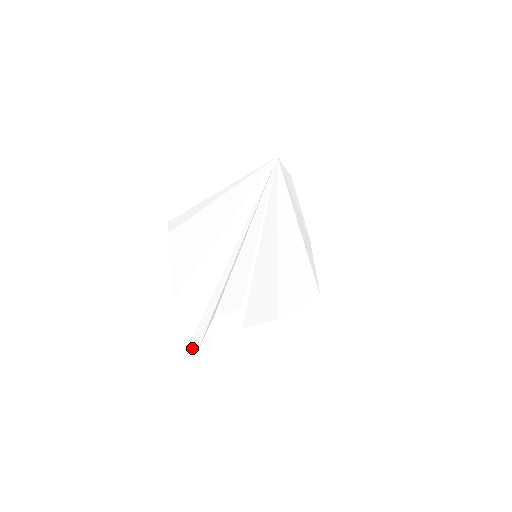
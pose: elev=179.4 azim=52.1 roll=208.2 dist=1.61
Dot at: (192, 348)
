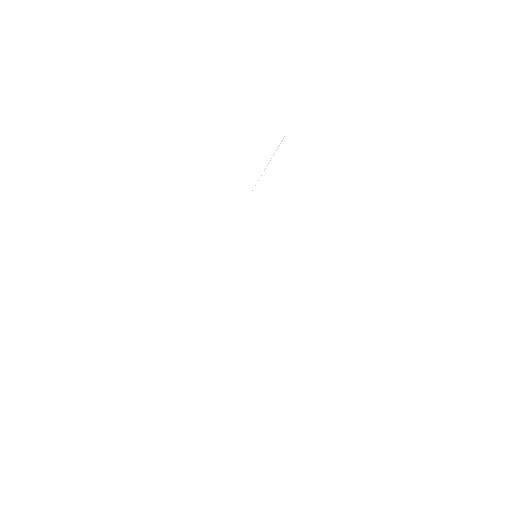
Dot at: occluded
